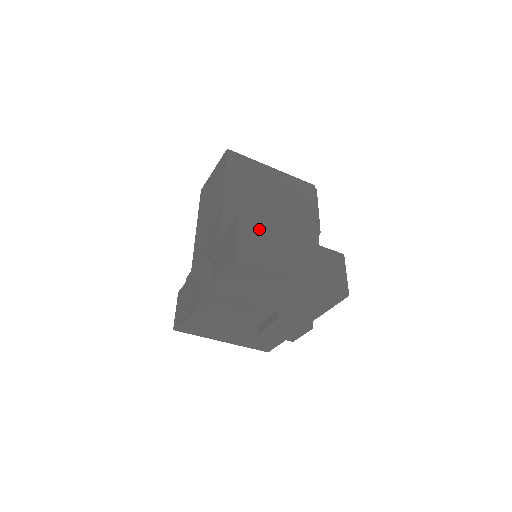
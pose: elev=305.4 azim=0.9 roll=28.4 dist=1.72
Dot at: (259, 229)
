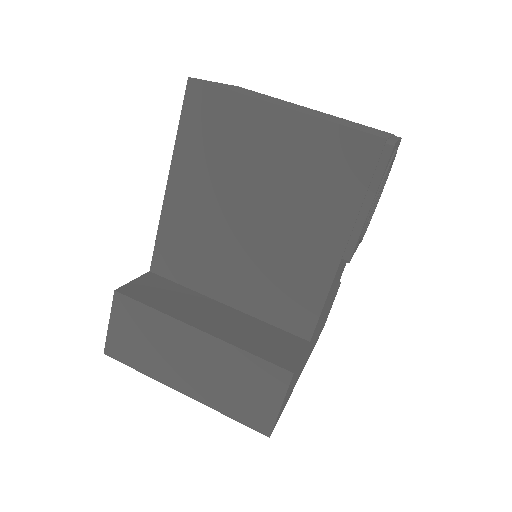
Dot at: (143, 313)
